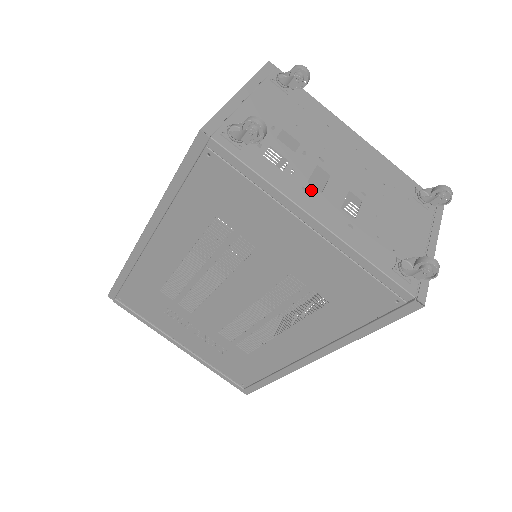
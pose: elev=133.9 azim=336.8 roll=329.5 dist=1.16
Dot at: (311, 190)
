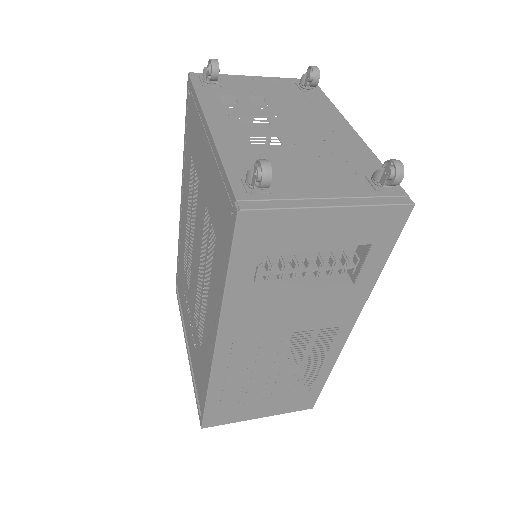
Dot at: (233, 118)
